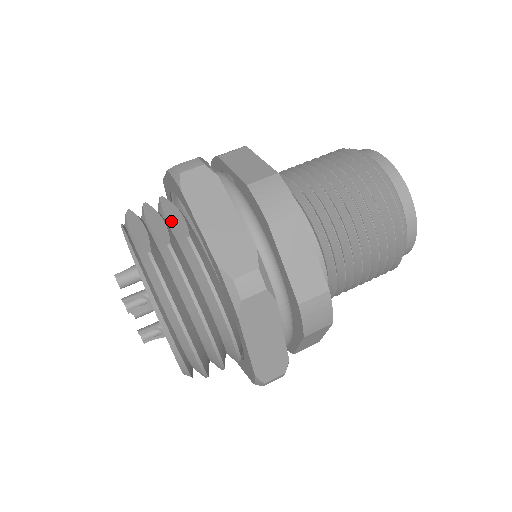
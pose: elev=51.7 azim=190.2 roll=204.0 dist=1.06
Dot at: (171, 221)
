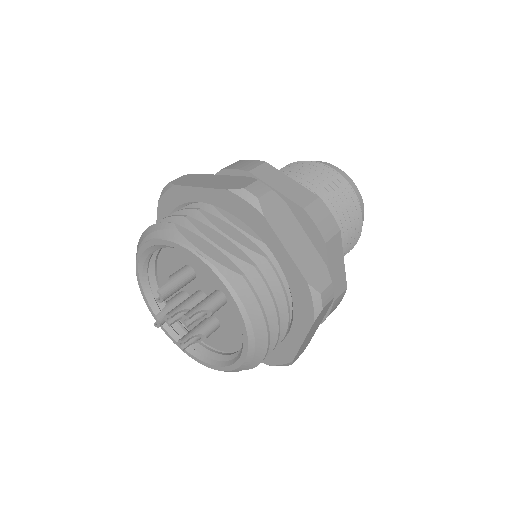
Dot at: (236, 239)
